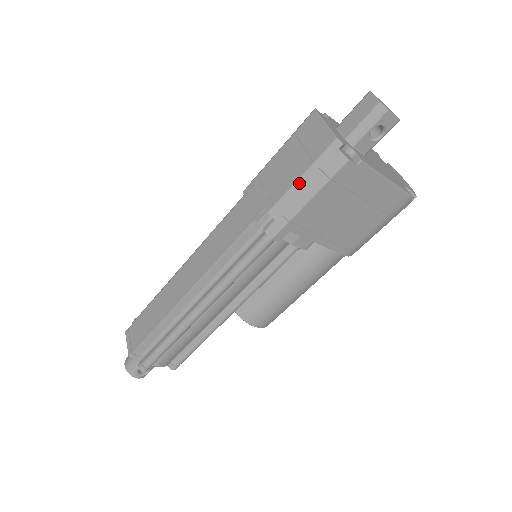
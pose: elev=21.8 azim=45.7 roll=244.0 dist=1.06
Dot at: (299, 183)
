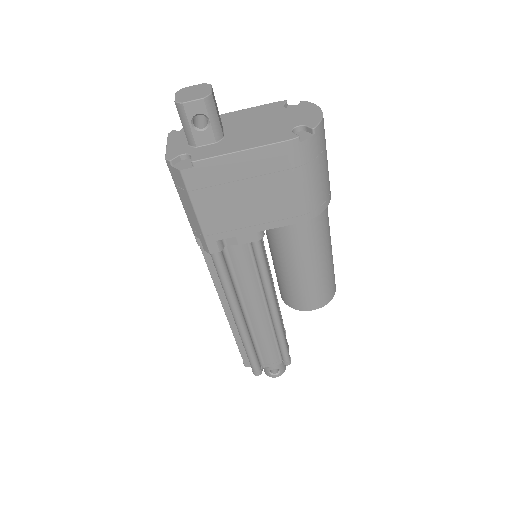
Dot at: (183, 205)
